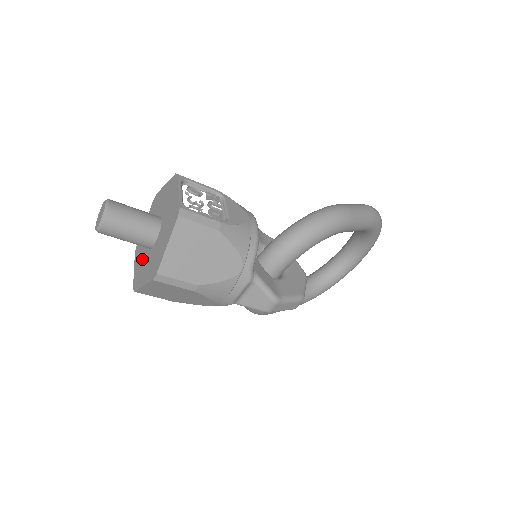
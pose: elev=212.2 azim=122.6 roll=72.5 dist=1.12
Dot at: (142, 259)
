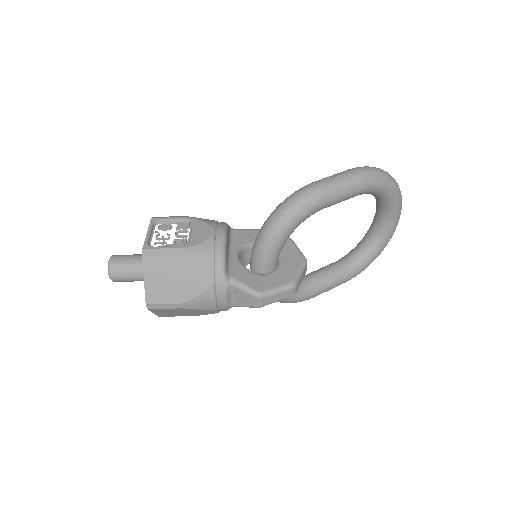
Dot at: occluded
